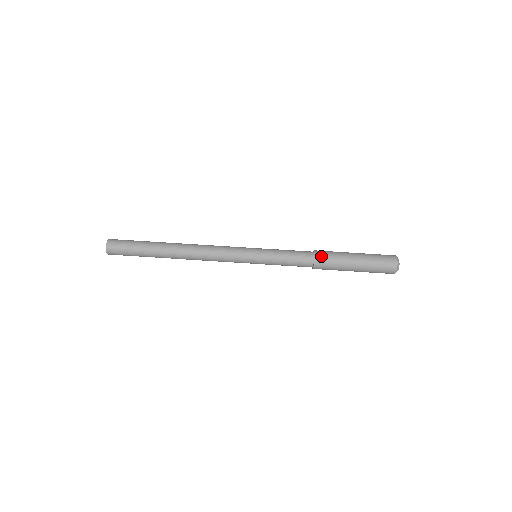
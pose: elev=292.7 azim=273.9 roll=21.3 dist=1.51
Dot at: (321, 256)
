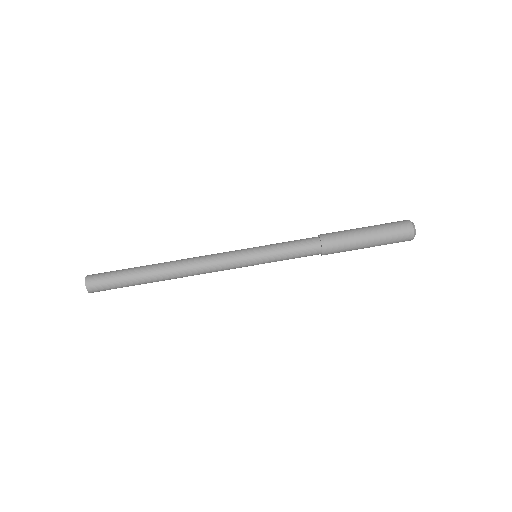
Dot at: (330, 249)
